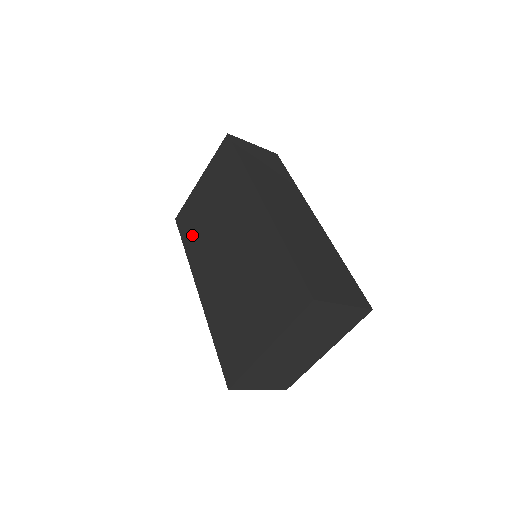
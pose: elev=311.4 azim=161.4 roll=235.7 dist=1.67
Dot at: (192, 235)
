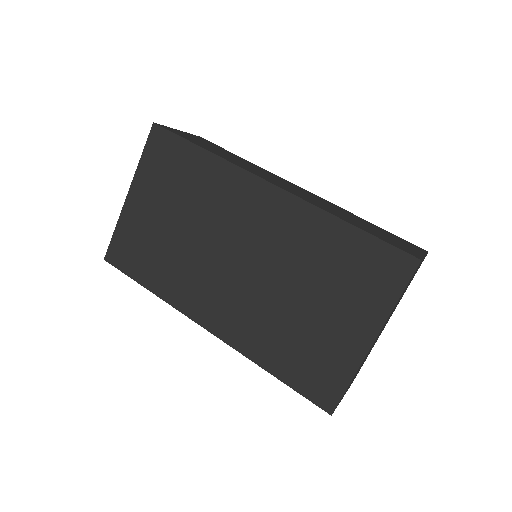
Dot at: (153, 267)
